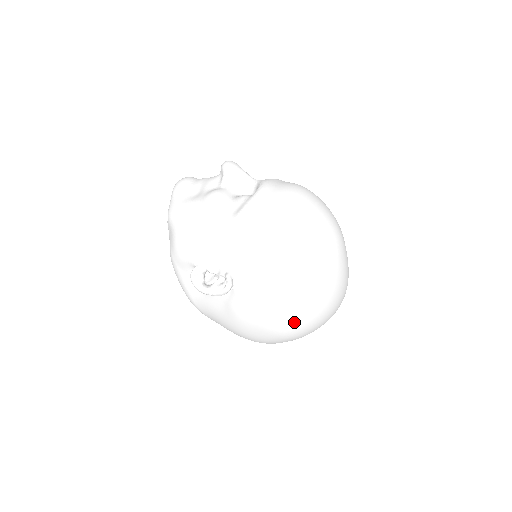
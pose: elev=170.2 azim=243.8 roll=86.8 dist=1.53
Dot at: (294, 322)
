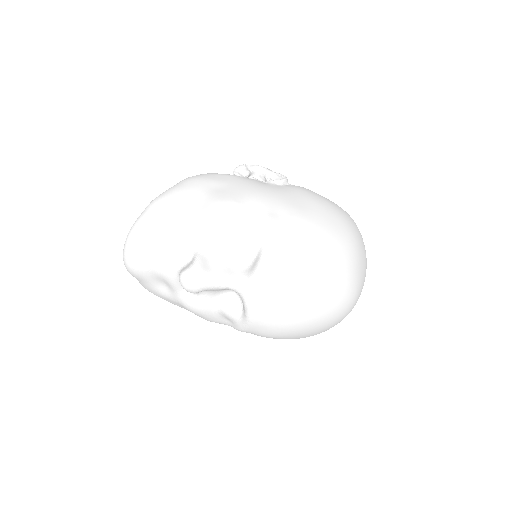
Dot at: occluded
